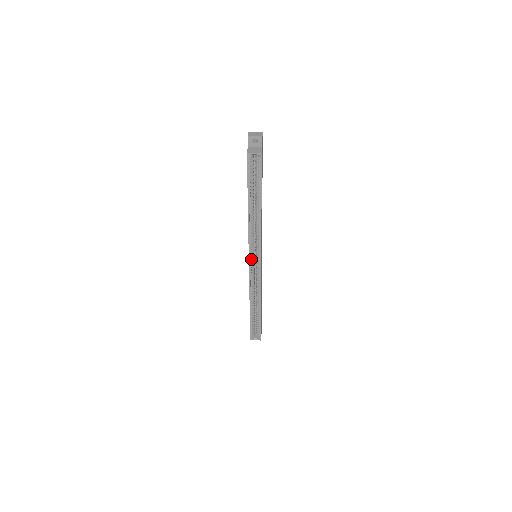
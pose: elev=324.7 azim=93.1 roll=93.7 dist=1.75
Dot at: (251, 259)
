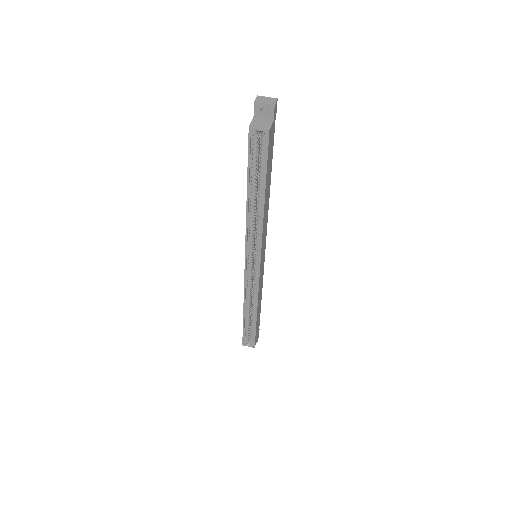
Dot at: (248, 260)
